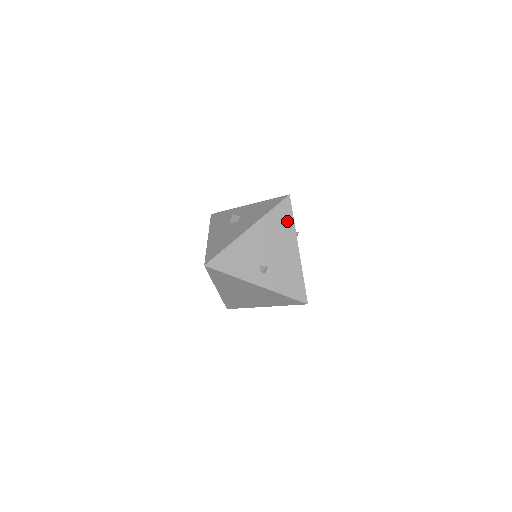
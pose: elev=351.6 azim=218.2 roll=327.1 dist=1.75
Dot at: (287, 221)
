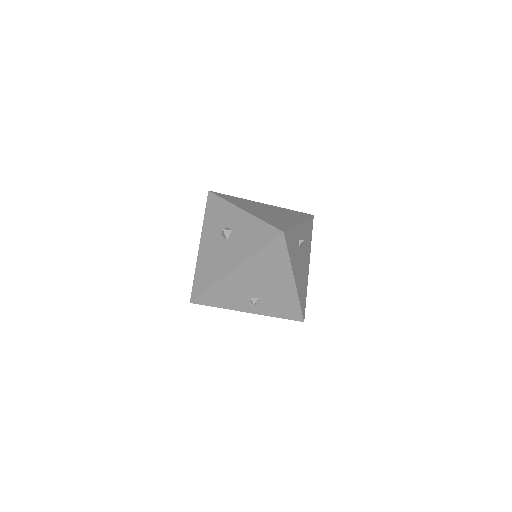
Dot at: (280, 258)
